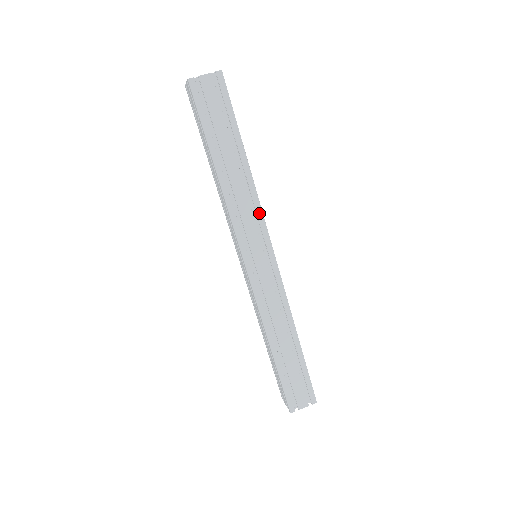
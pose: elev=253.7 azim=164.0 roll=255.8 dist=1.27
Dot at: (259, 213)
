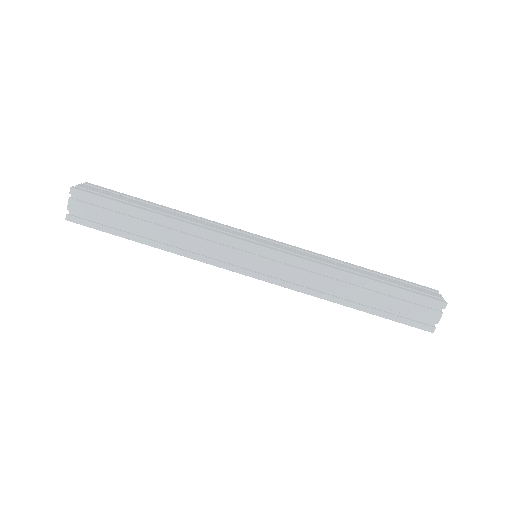
Dot at: (218, 224)
